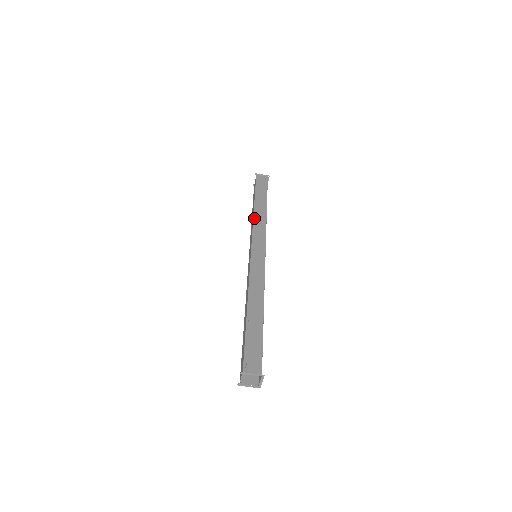
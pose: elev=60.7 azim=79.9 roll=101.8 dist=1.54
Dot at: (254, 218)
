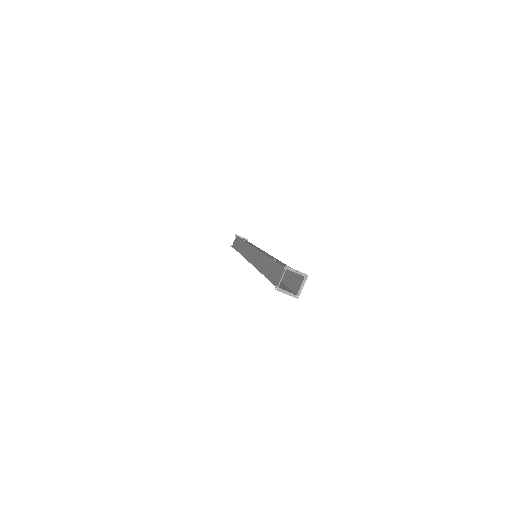
Dot at: occluded
